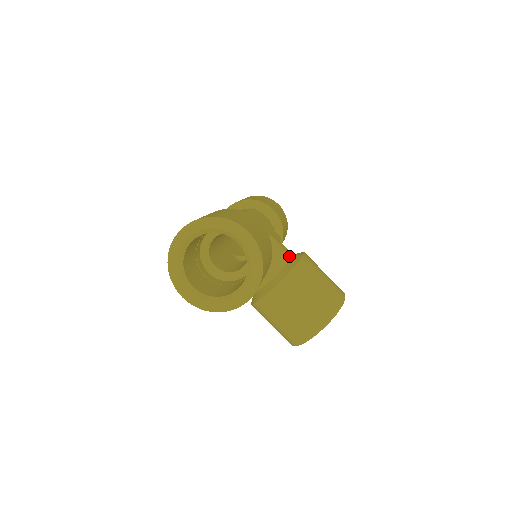
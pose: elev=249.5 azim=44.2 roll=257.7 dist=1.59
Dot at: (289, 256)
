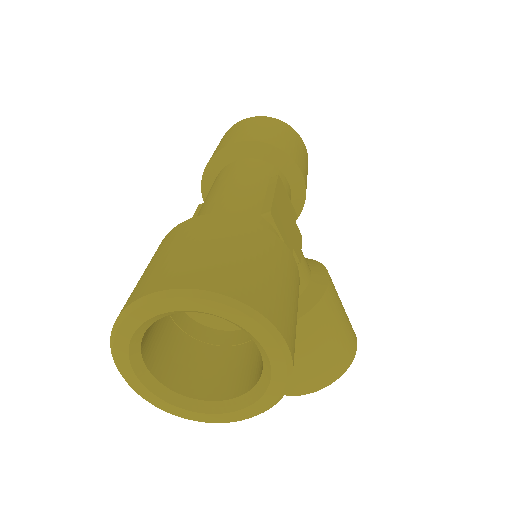
Dot at: (307, 280)
